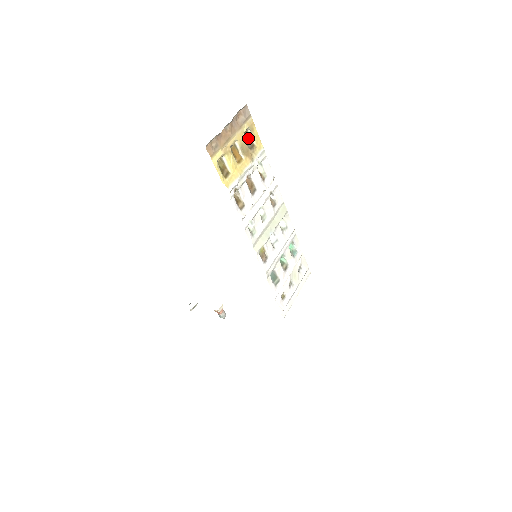
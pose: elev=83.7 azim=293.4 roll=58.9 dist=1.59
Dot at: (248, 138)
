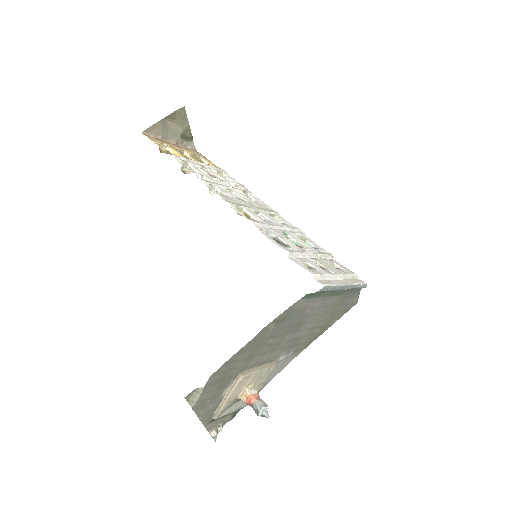
Dot at: occluded
